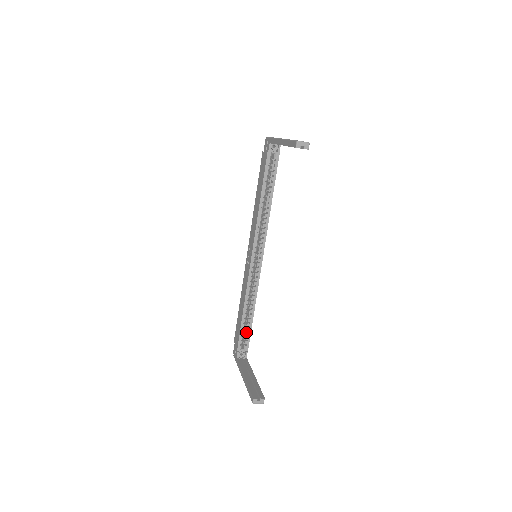
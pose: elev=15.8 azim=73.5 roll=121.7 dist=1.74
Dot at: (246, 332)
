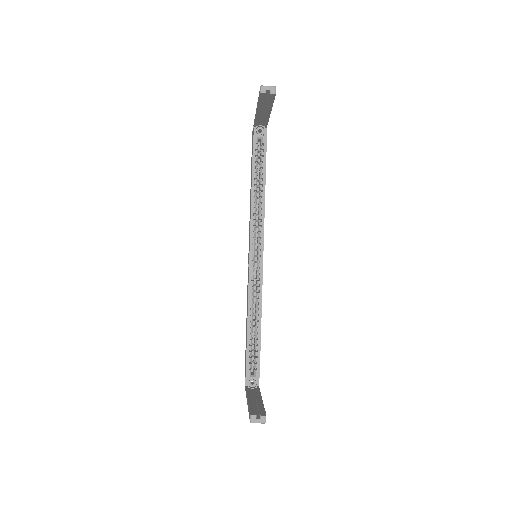
Dot at: (254, 352)
